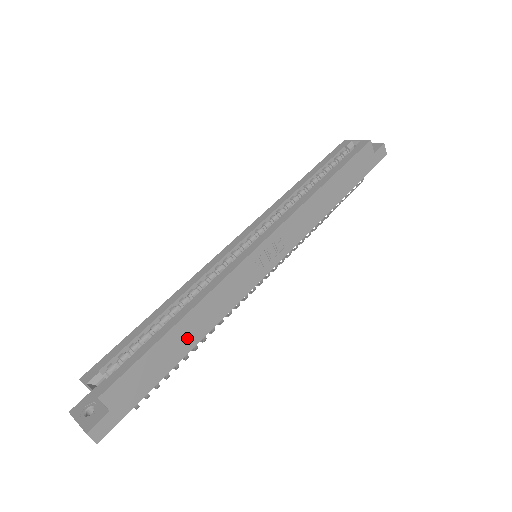
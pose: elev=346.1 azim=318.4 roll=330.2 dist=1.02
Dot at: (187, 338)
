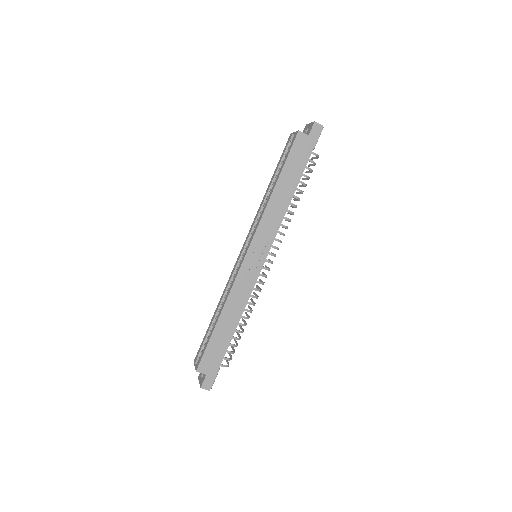
Dot at: (229, 325)
